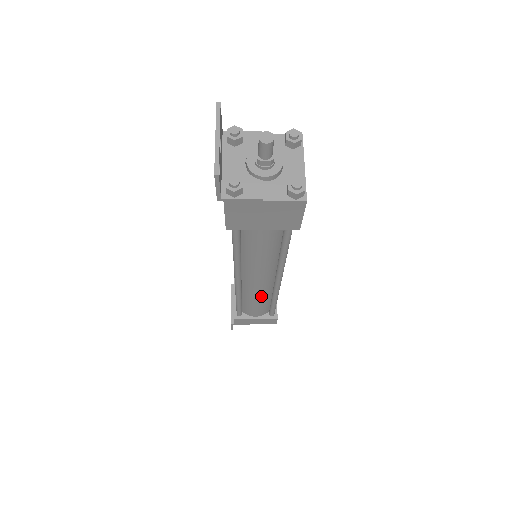
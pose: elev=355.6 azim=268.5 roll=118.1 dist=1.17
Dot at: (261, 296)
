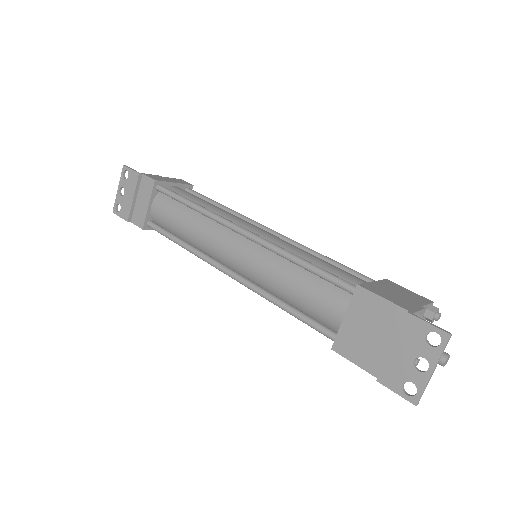
Dot at: occluded
